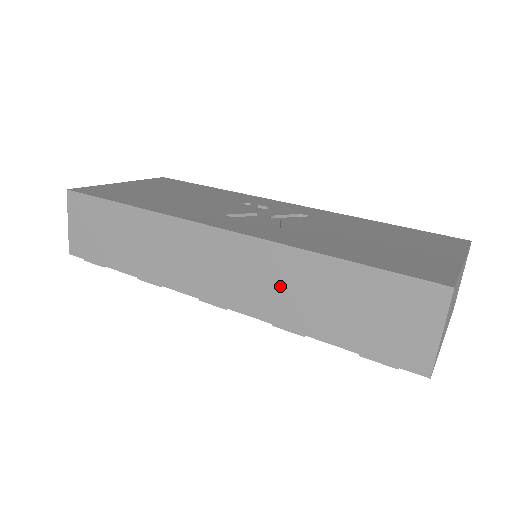
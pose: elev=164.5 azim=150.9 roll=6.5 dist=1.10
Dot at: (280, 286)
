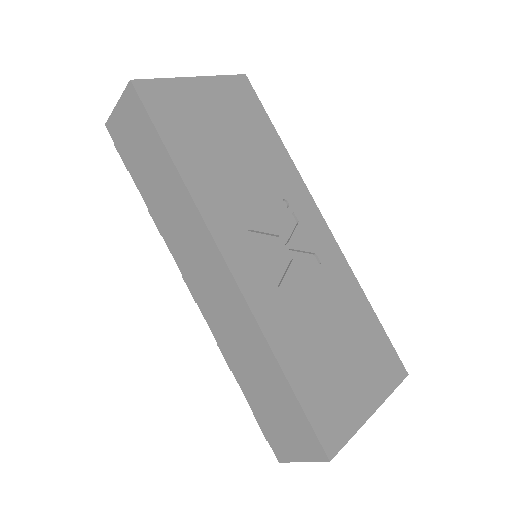
Dot at: (239, 339)
